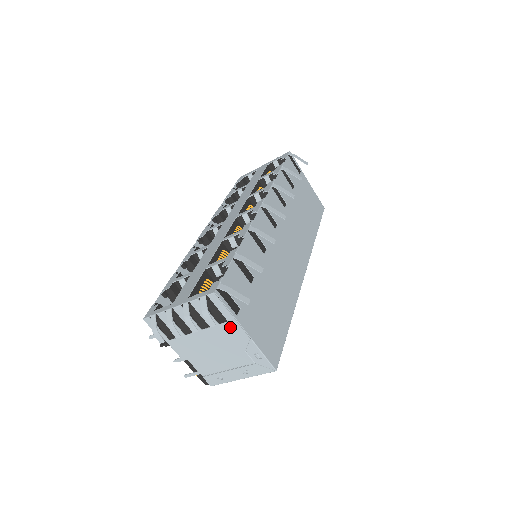
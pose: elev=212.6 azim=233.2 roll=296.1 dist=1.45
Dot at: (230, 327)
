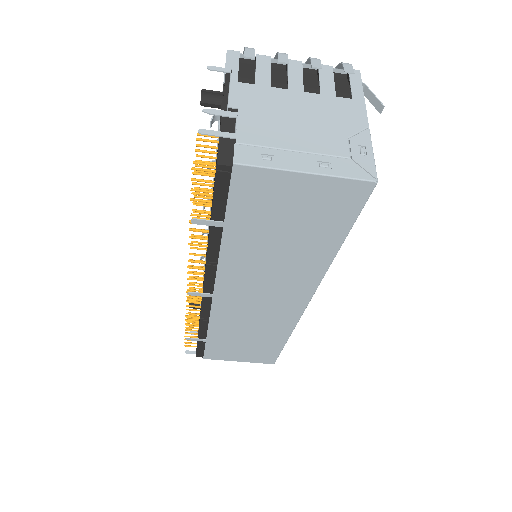
Dot at: (350, 105)
